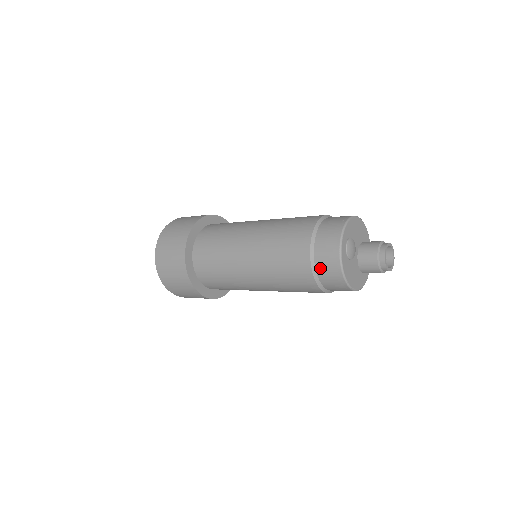
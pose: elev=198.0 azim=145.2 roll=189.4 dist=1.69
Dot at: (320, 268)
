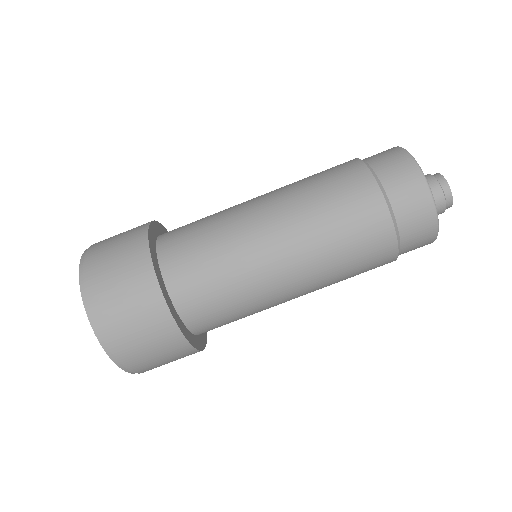
Dot at: (403, 218)
